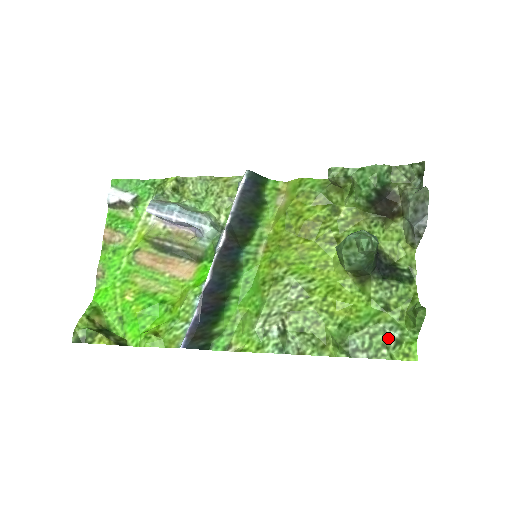
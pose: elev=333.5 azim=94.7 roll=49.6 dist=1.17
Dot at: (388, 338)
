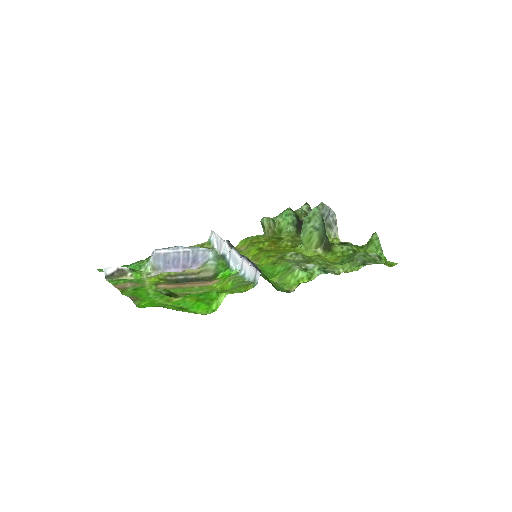
Dot at: (372, 256)
